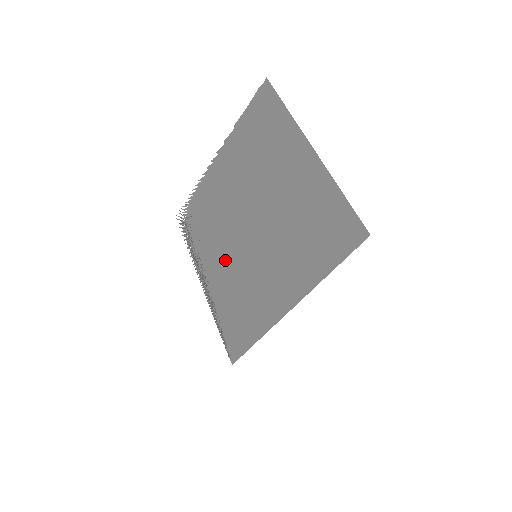
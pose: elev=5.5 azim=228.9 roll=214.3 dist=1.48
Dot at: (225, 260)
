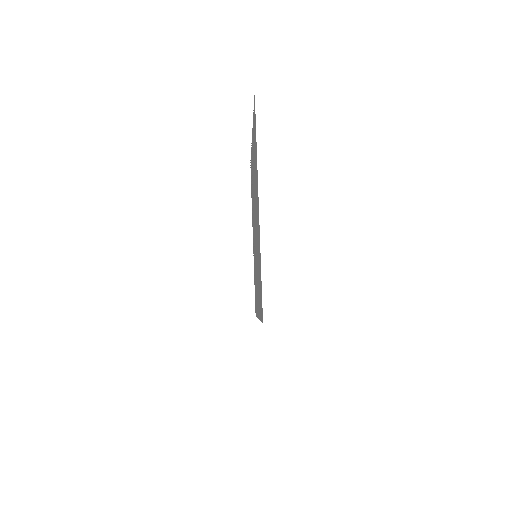
Dot at: occluded
